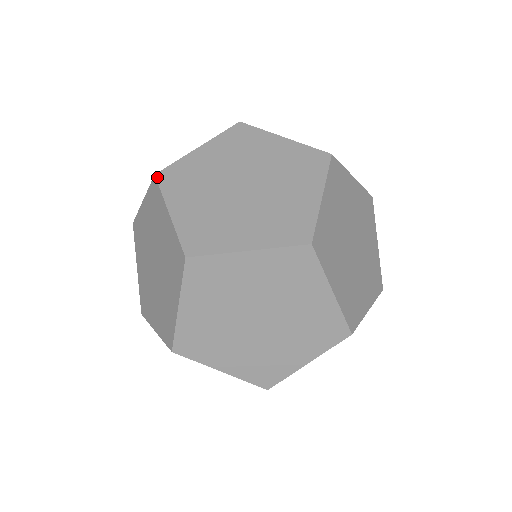
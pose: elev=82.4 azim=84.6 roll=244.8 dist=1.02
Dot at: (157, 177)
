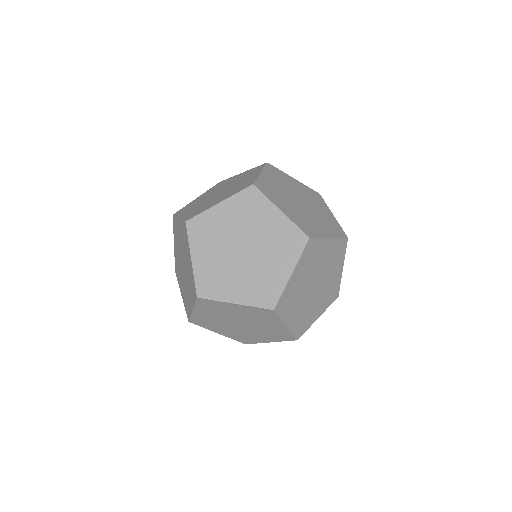
Dot at: (174, 215)
